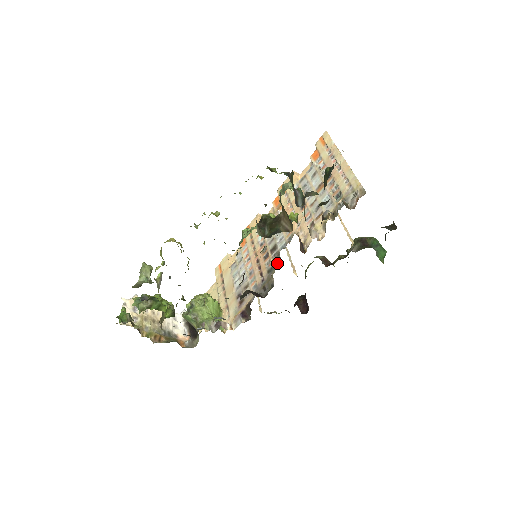
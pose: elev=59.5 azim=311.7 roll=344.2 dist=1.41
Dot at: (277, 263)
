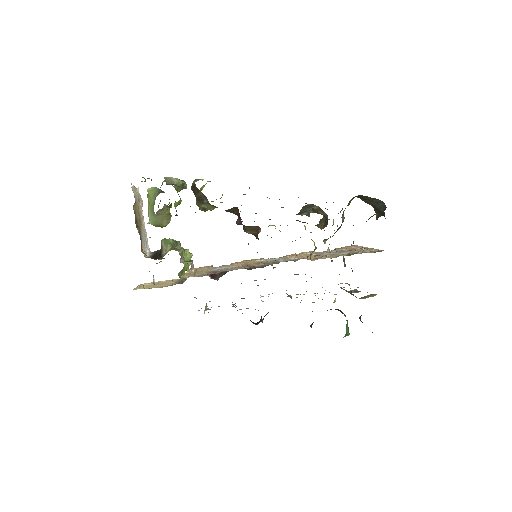
Dot at: occluded
